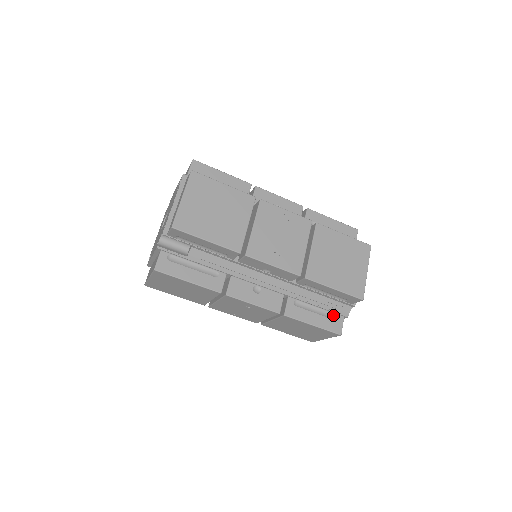
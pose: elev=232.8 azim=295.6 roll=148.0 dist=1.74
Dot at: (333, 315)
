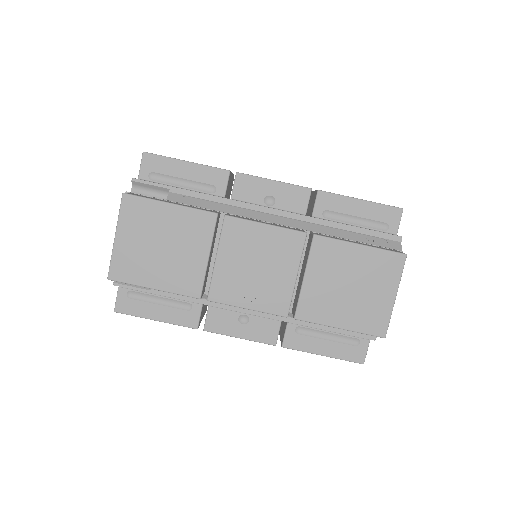
Dot at: (353, 339)
